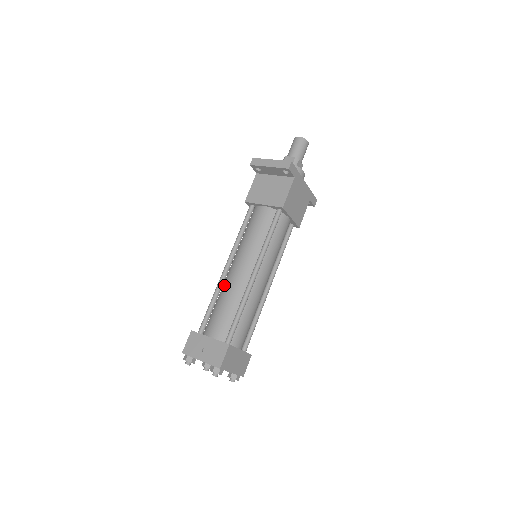
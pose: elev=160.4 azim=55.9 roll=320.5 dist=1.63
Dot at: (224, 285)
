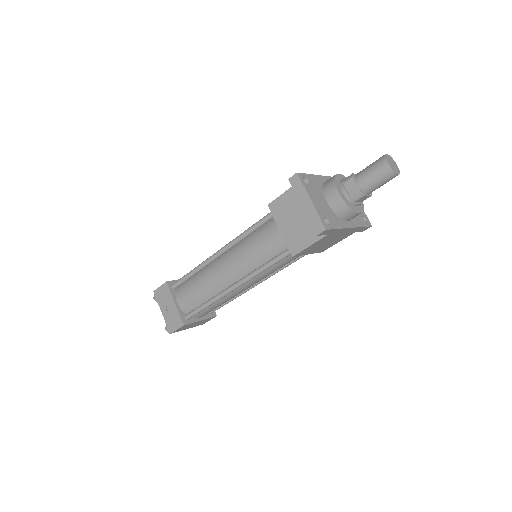
Dot at: (208, 268)
